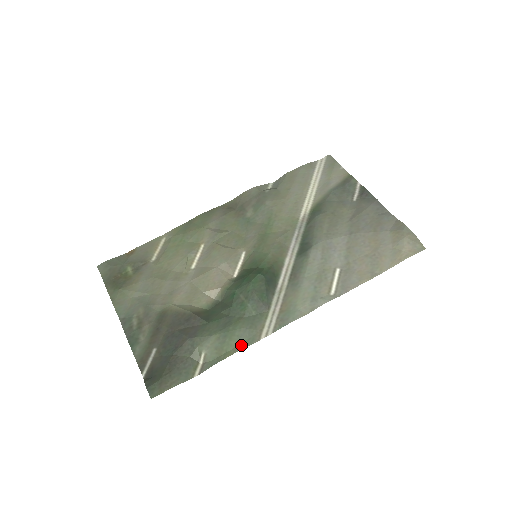
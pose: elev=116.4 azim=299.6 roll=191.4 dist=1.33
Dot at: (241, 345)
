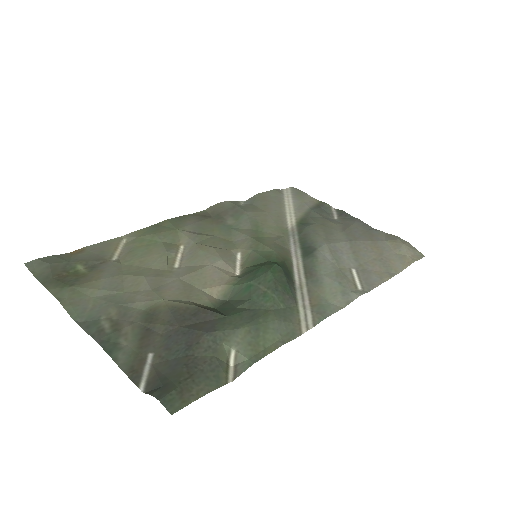
Dot at: (281, 339)
